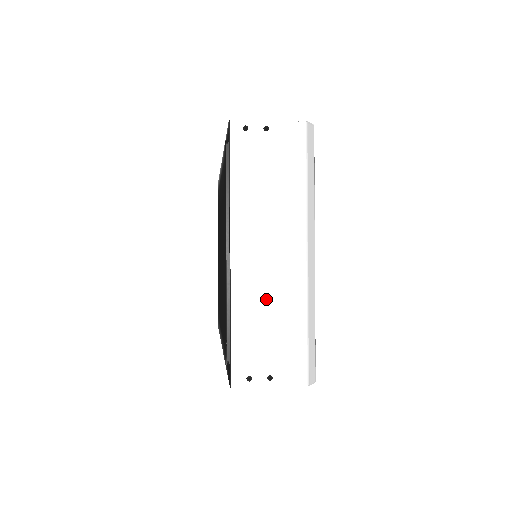
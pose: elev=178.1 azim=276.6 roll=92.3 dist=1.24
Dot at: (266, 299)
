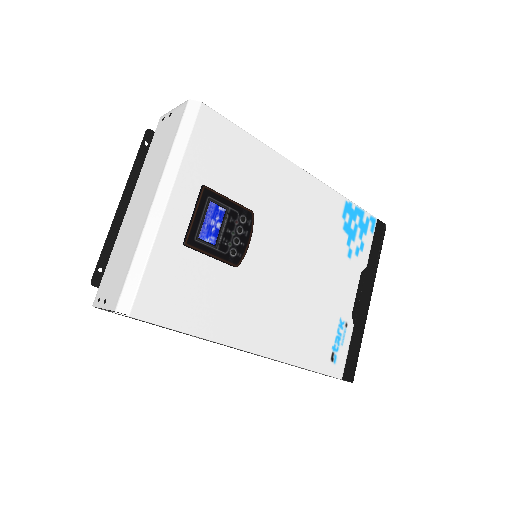
Dot at: (127, 238)
